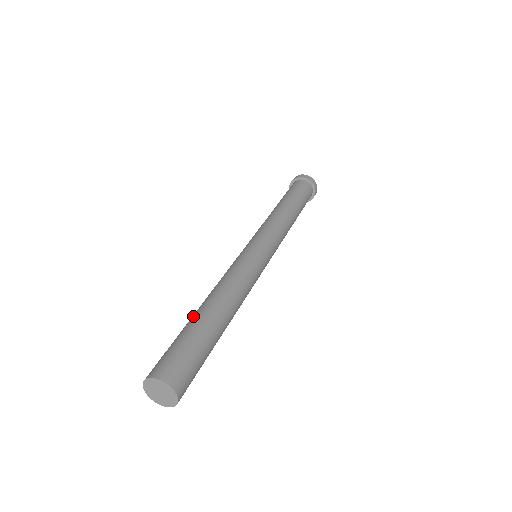
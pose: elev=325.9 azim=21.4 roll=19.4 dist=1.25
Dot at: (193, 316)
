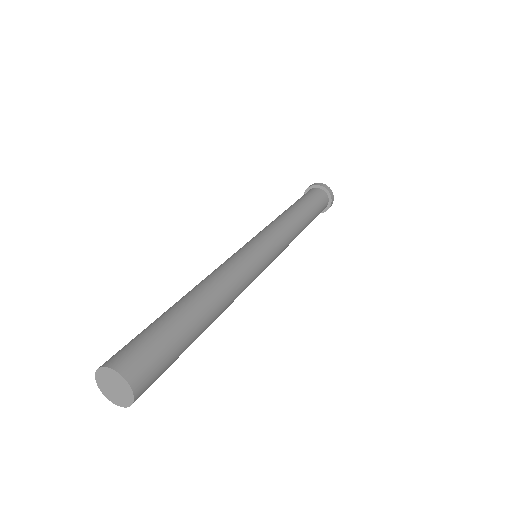
Dot at: occluded
